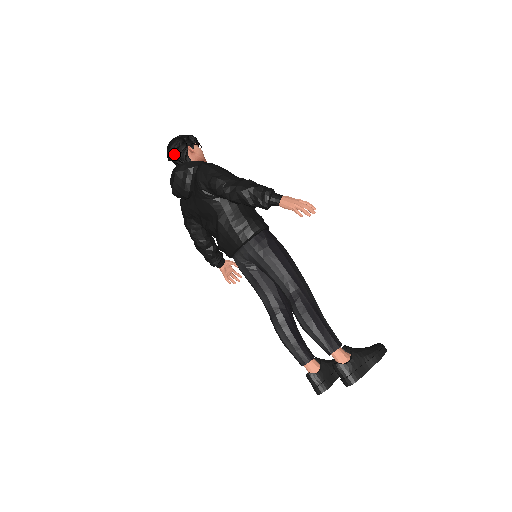
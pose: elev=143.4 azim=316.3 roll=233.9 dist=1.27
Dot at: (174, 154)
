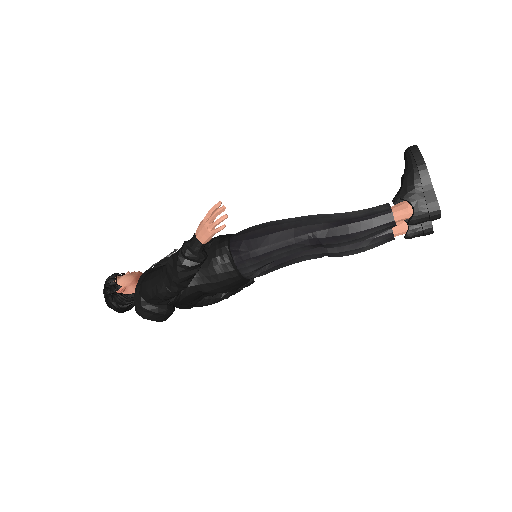
Dot at: (123, 308)
